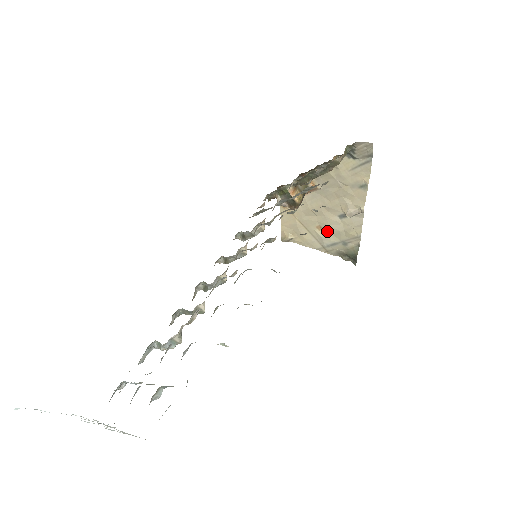
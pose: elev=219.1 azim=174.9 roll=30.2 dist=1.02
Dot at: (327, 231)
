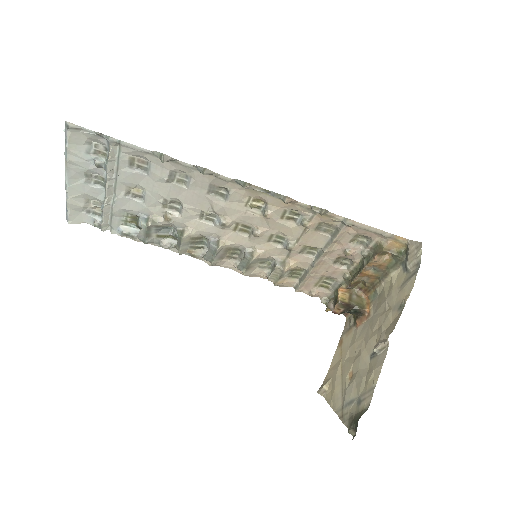
Dot at: (354, 379)
